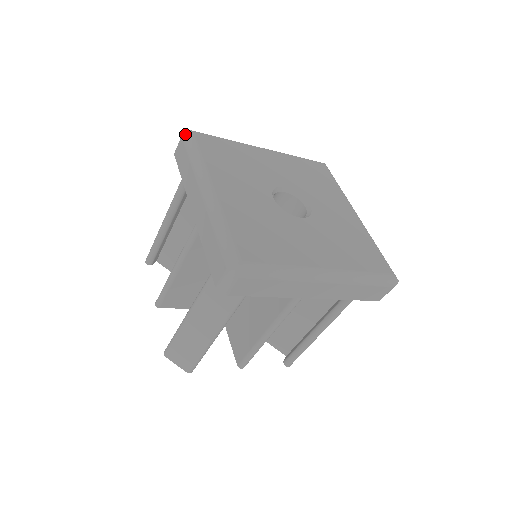
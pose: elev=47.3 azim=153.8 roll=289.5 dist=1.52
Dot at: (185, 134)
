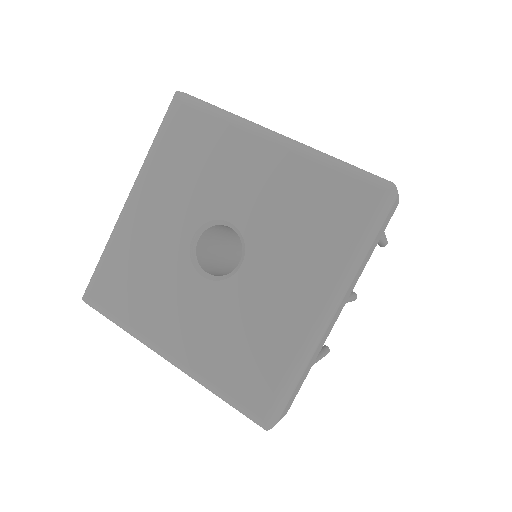
Dot at: occluded
